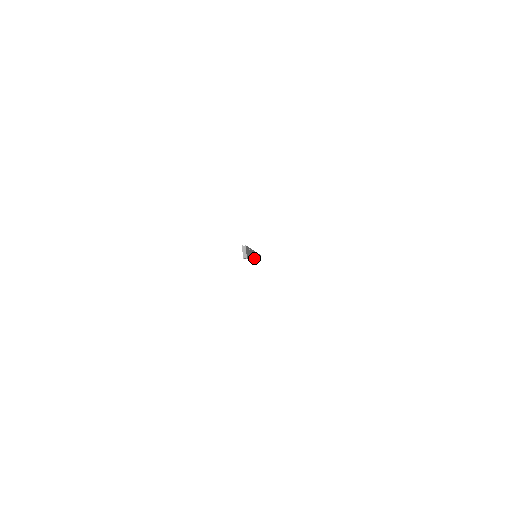
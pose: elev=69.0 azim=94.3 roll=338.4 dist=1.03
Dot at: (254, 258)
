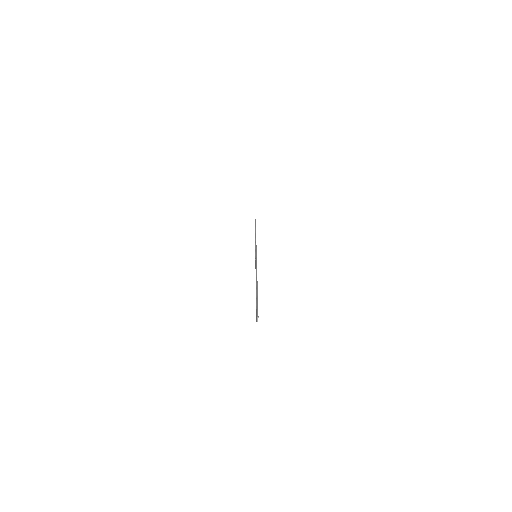
Dot at: occluded
